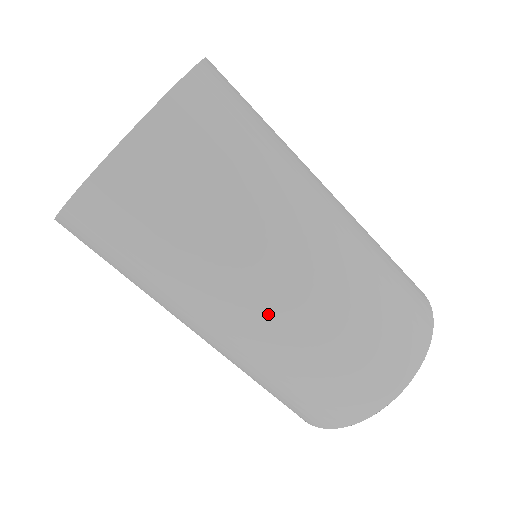
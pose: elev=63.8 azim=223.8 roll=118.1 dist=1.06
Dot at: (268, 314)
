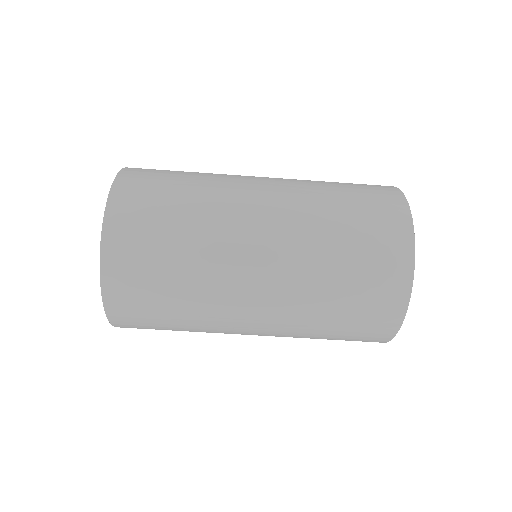
Dot at: (272, 223)
